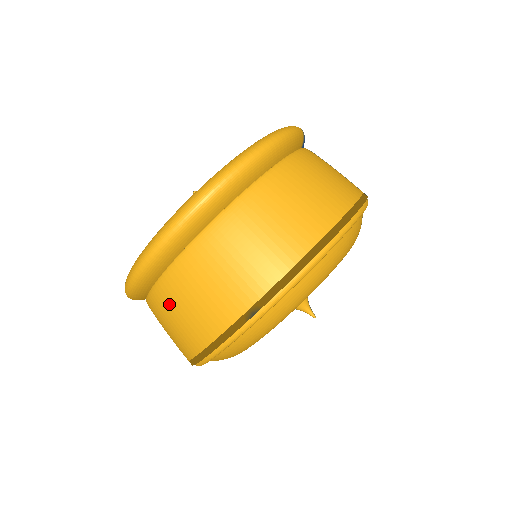
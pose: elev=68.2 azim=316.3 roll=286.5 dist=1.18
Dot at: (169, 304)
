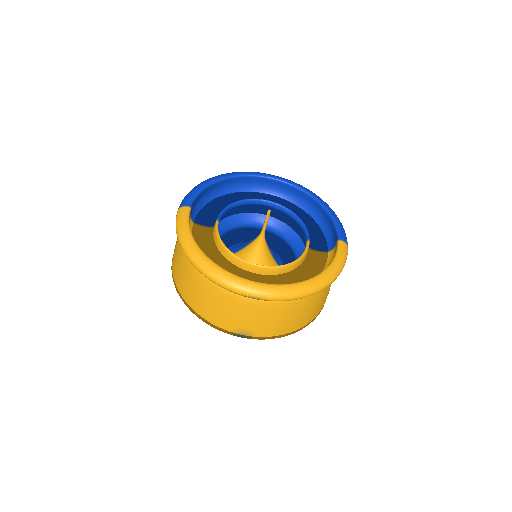
Dot at: (208, 293)
